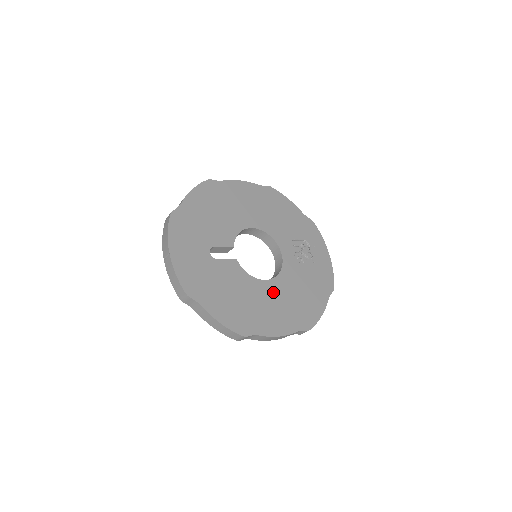
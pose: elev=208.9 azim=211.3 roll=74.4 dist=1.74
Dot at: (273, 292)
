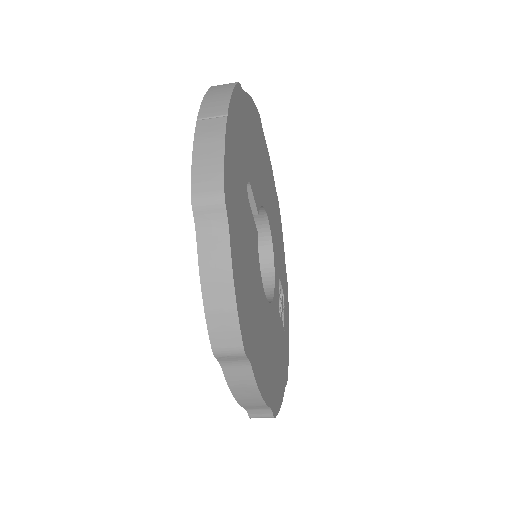
Dot at: (266, 320)
